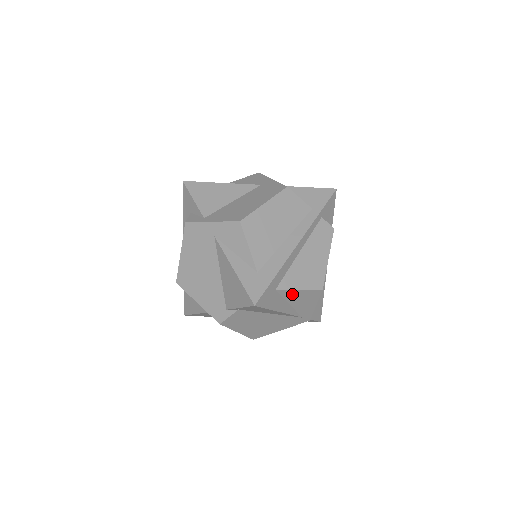
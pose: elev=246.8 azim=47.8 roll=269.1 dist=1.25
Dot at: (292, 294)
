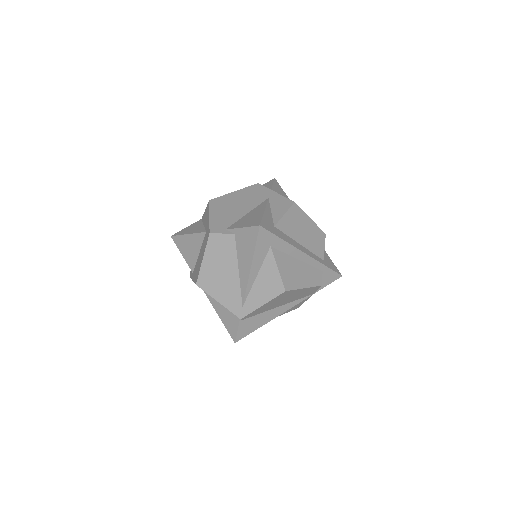
Dot at: (270, 267)
